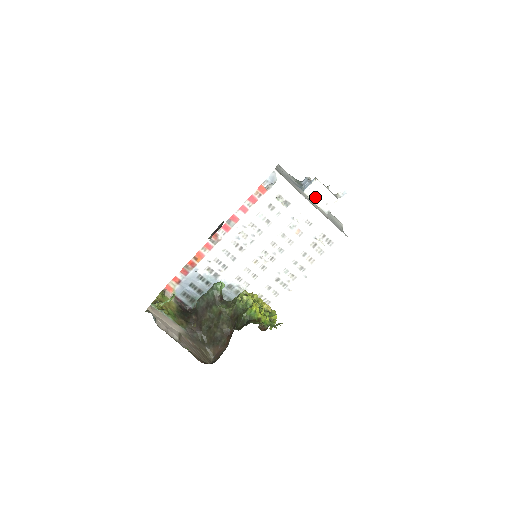
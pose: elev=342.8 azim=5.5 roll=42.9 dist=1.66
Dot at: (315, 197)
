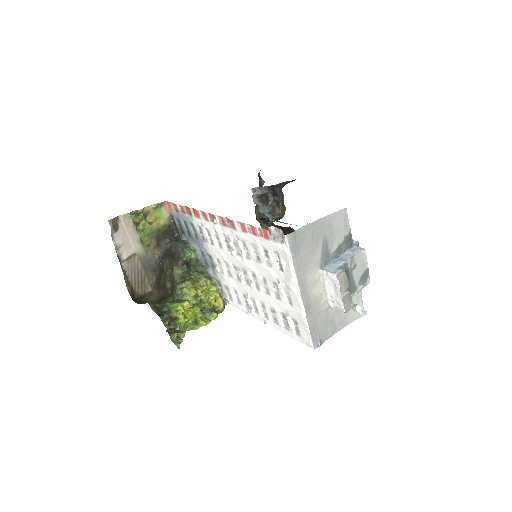
Dot at: (327, 285)
